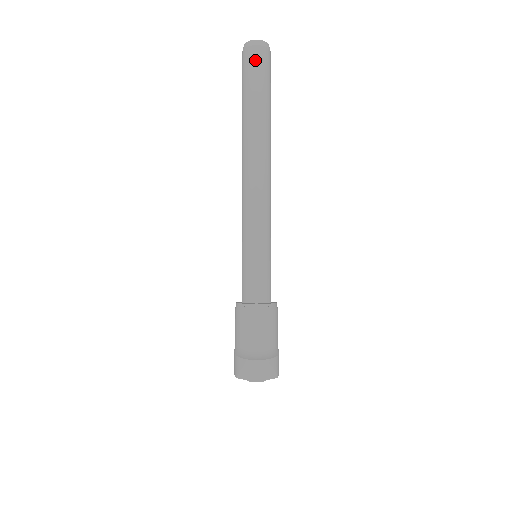
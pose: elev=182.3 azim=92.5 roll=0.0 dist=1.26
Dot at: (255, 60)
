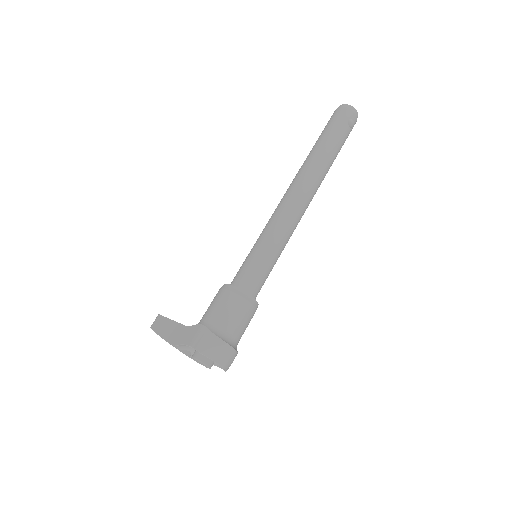
Dot at: (351, 123)
